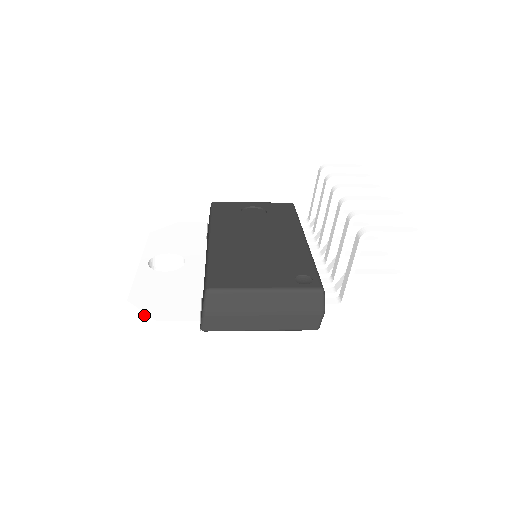
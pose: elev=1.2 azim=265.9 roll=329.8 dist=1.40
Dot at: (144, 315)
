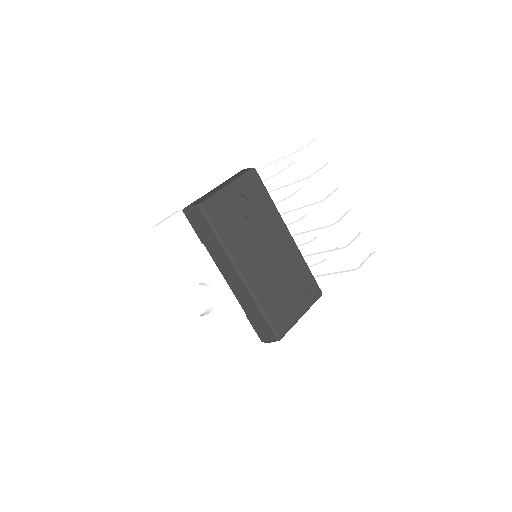
Dot at: occluded
